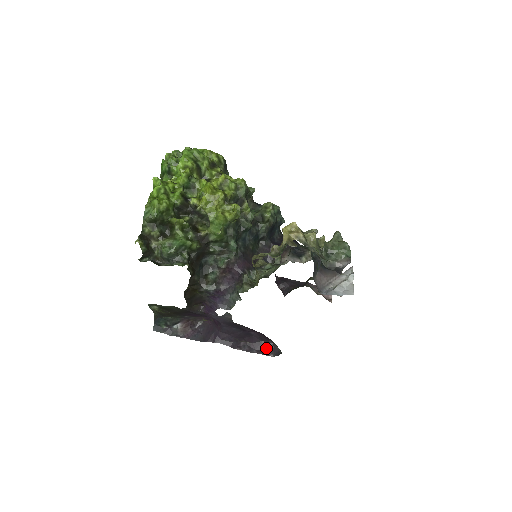
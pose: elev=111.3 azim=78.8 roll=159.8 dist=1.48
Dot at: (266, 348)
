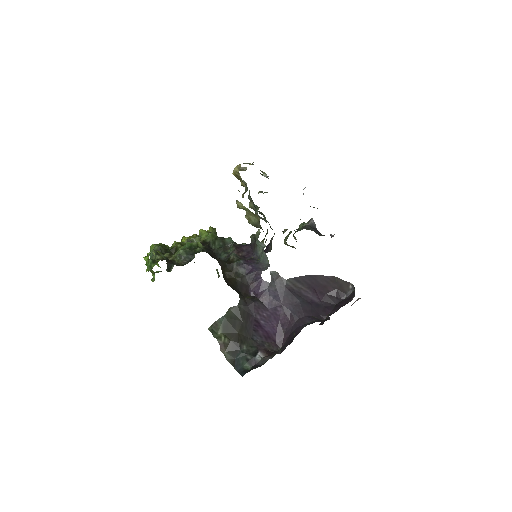
Dot at: (344, 304)
